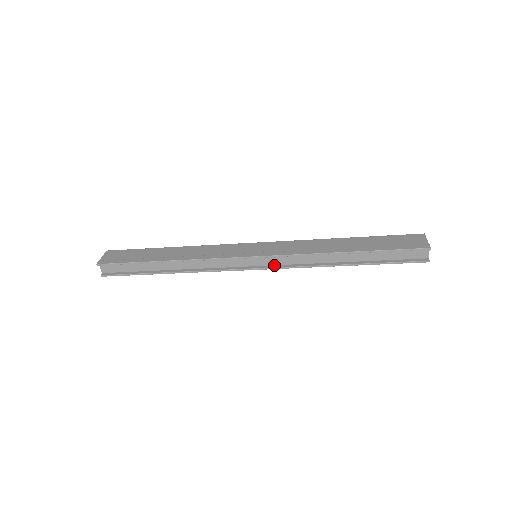
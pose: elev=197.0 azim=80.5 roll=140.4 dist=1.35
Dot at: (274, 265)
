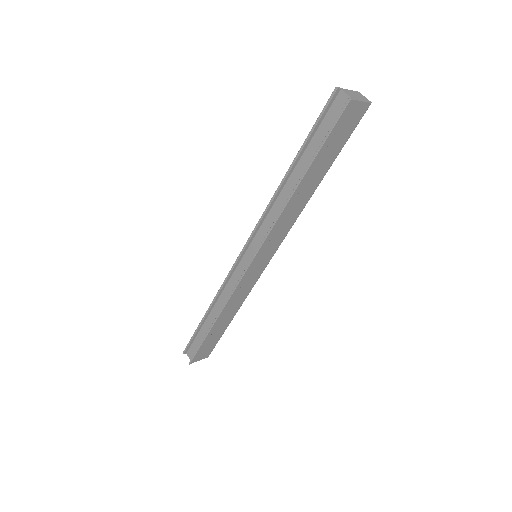
Dot at: (261, 248)
